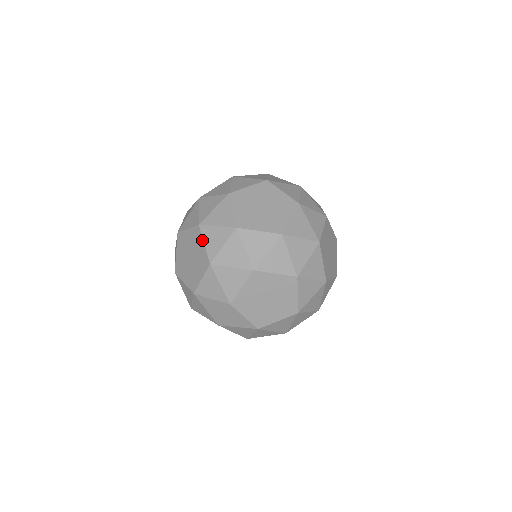
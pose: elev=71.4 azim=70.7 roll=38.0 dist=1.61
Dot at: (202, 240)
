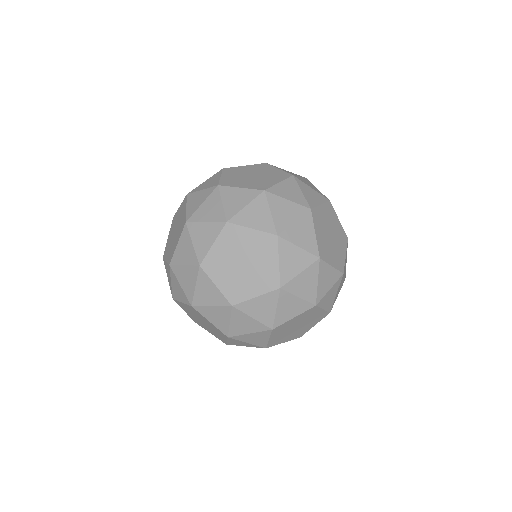
Dot at: (177, 210)
